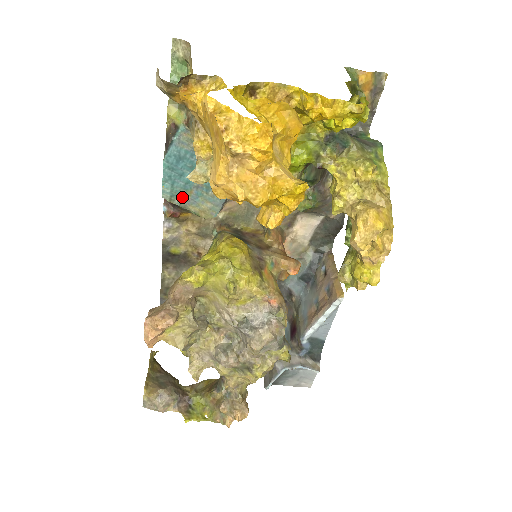
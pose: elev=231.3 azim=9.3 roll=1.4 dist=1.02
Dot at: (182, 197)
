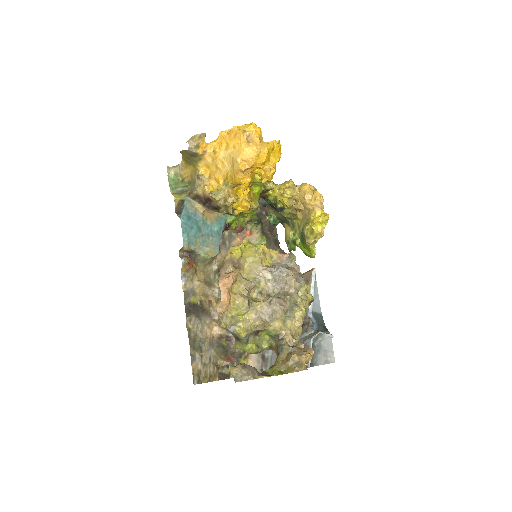
Dot at: (195, 244)
